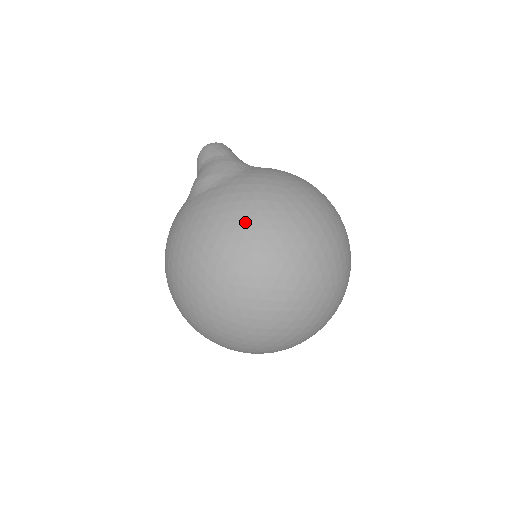
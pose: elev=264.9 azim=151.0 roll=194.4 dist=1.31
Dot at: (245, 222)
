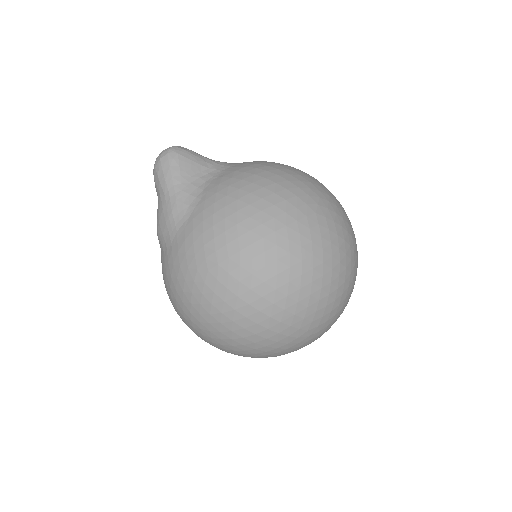
Dot at: (187, 313)
